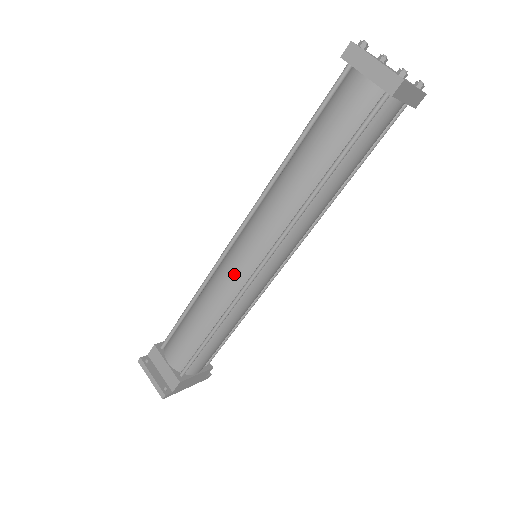
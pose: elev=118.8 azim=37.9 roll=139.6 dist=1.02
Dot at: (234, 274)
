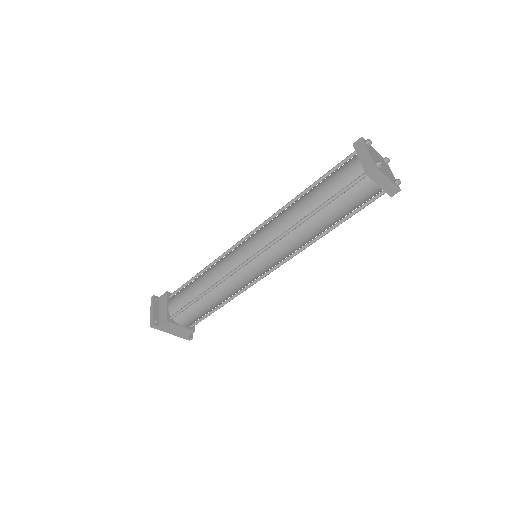
Dot at: (234, 258)
